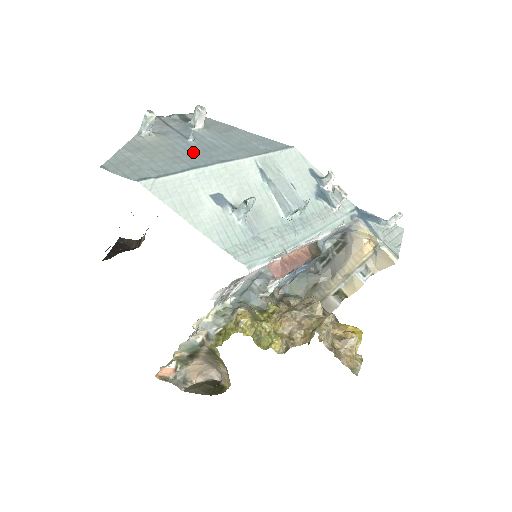
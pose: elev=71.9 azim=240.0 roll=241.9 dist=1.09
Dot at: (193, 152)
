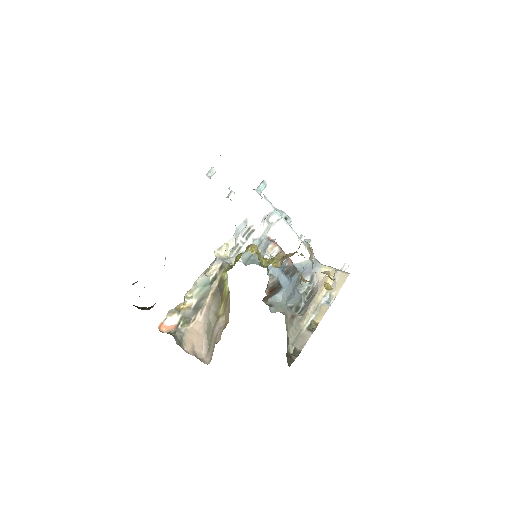
Dot at: occluded
